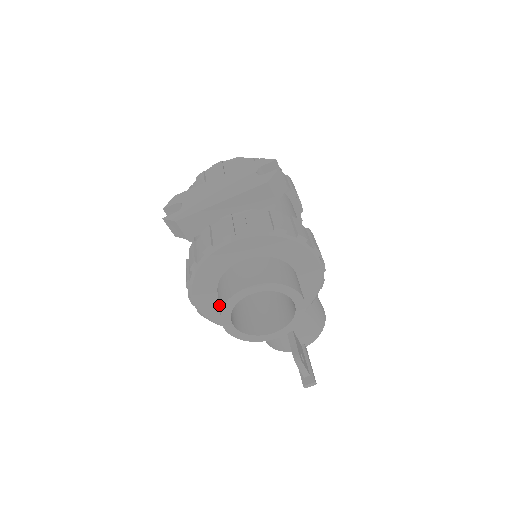
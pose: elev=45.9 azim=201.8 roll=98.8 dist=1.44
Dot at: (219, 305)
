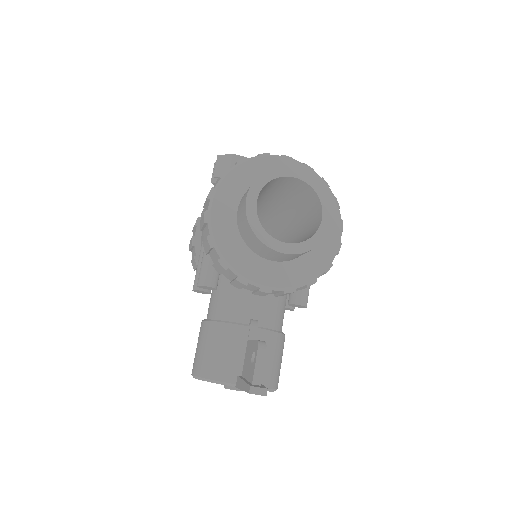
Dot at: occluded
